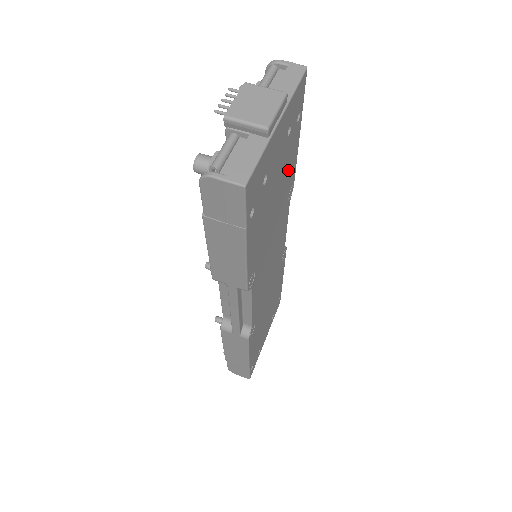
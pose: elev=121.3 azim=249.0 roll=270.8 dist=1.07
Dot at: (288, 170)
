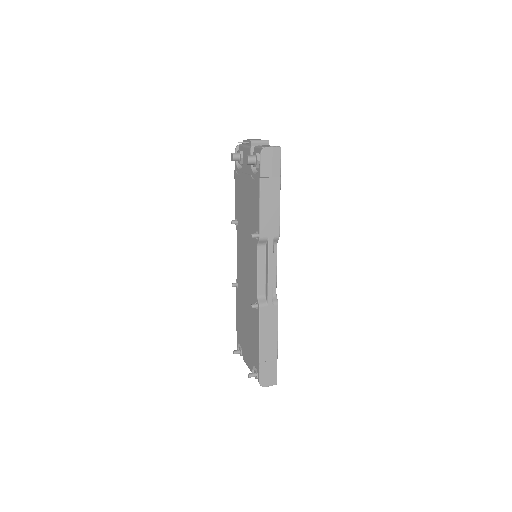
Dot at: occluded
